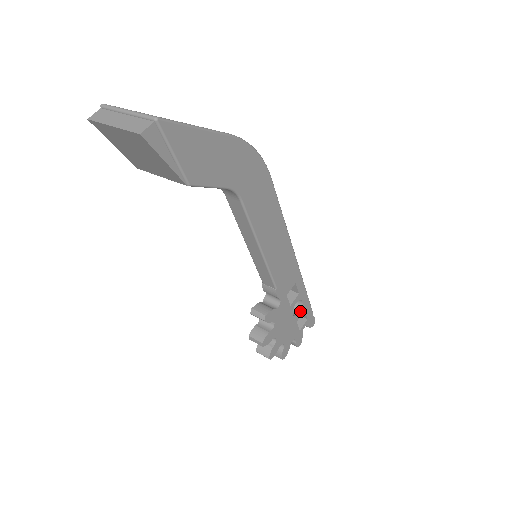
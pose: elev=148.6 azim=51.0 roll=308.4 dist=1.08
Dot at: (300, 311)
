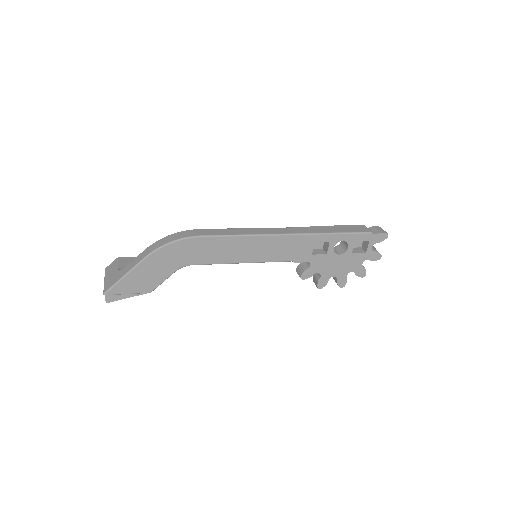
Dot at: (348, 246)
